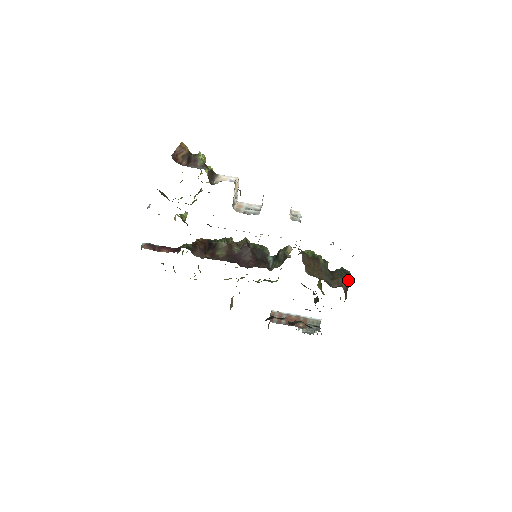
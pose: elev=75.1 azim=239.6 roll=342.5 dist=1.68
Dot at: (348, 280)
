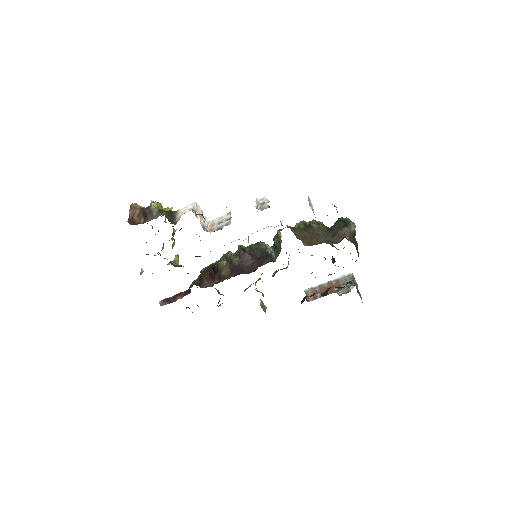
Dot at: (348, 228)
